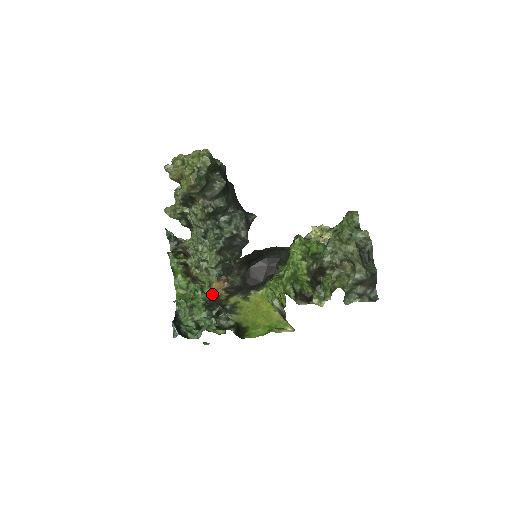
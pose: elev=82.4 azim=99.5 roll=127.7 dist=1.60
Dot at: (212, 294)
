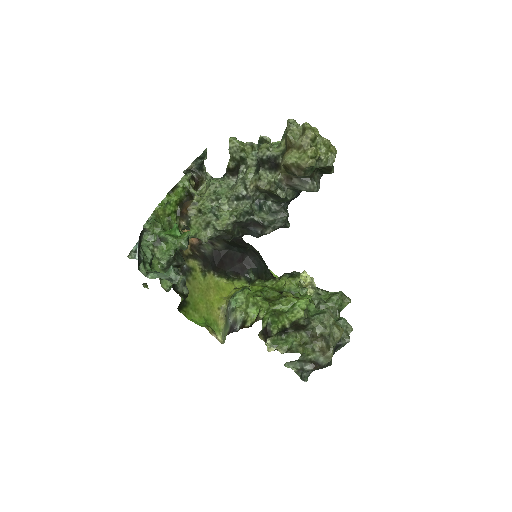
Dot at: occluded
